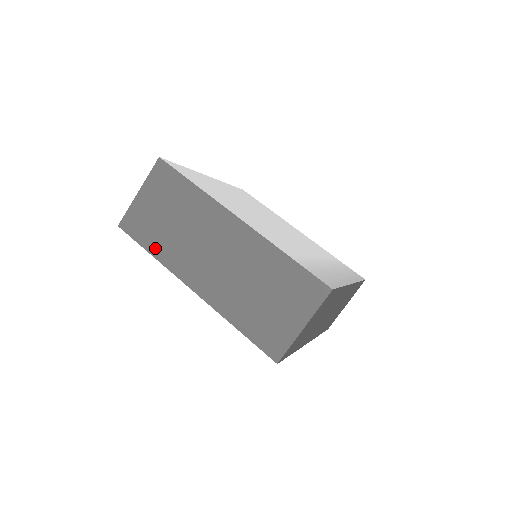
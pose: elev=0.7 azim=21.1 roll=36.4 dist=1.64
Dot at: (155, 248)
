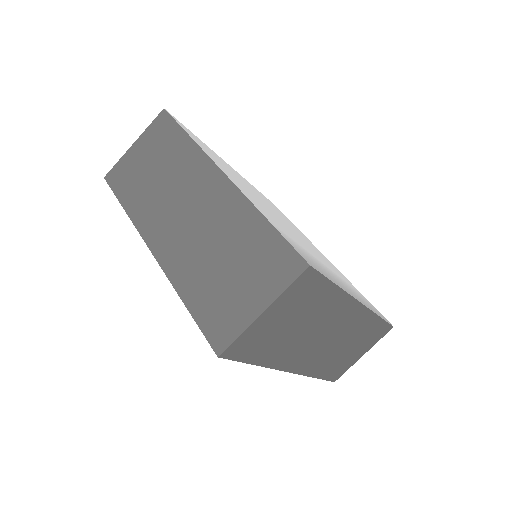
Dot at: (130, 202)
